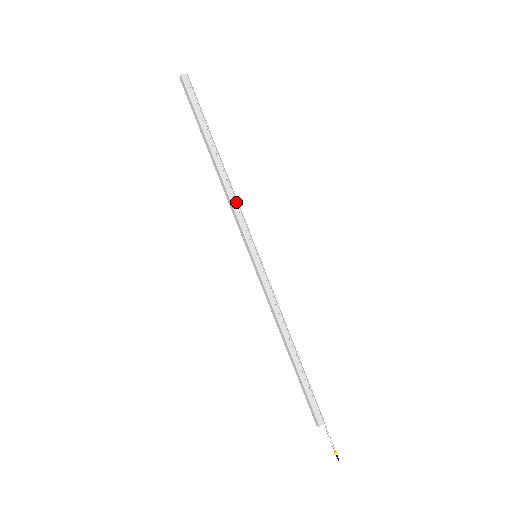
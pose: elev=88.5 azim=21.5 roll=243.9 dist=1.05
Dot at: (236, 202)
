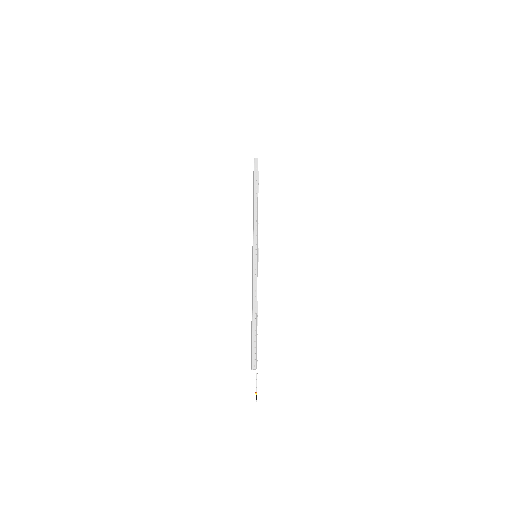
Dot at: (257, 224)
